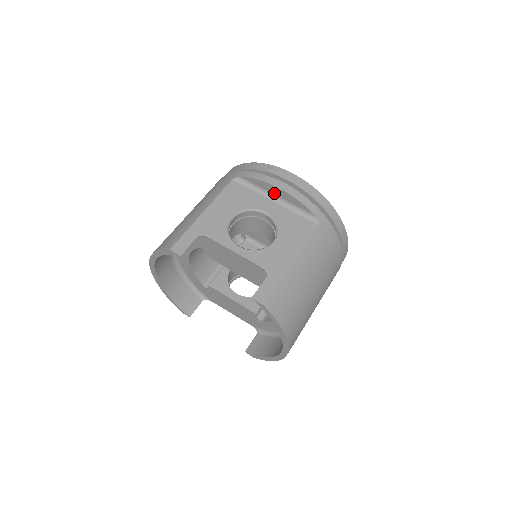
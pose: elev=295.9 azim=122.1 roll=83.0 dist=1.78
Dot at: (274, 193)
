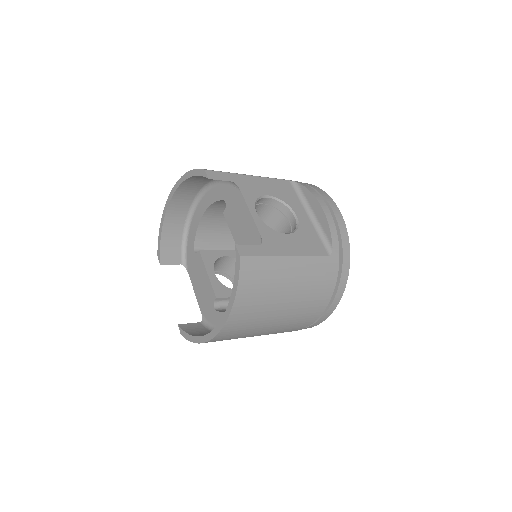
Dot at: (314, 210)
